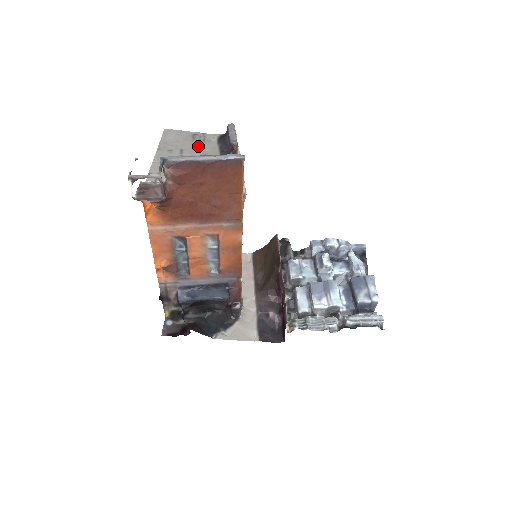
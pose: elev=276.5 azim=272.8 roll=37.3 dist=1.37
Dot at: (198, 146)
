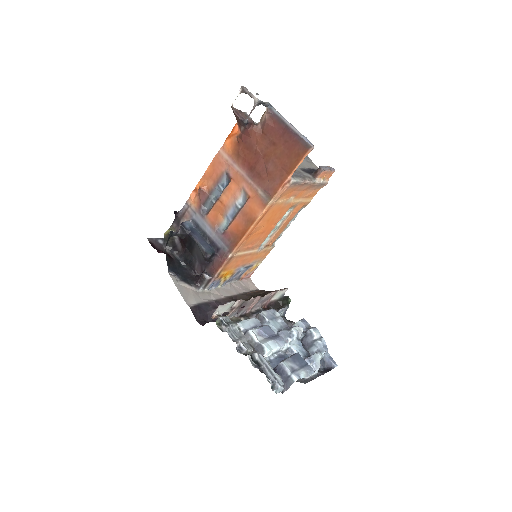
Dot at: occluded
